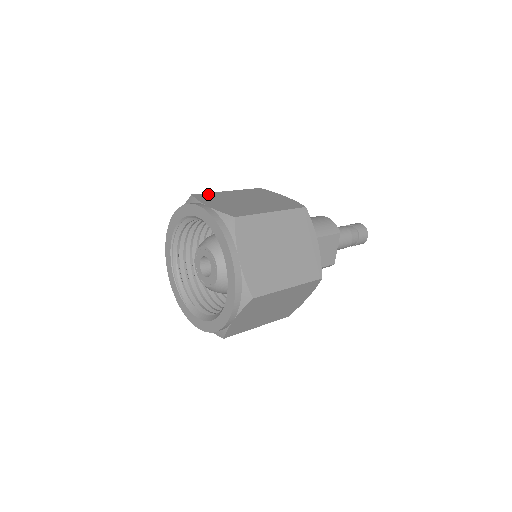
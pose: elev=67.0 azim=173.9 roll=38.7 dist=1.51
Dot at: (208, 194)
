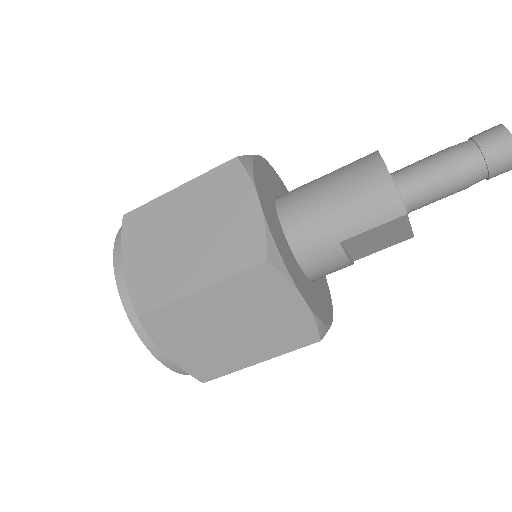
Dot at: (143, 211)
